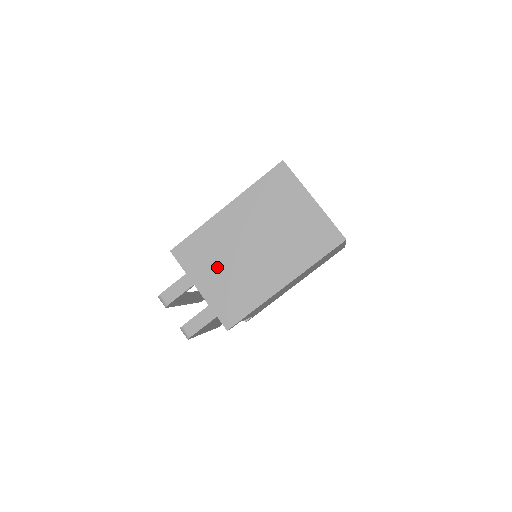
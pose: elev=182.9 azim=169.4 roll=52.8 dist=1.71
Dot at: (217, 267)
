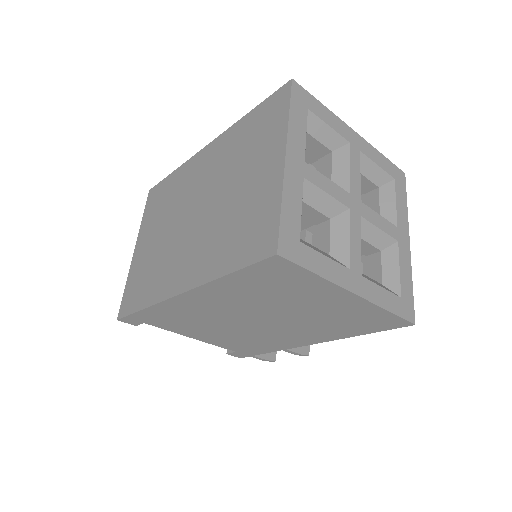
Dot at: (158, 228)
